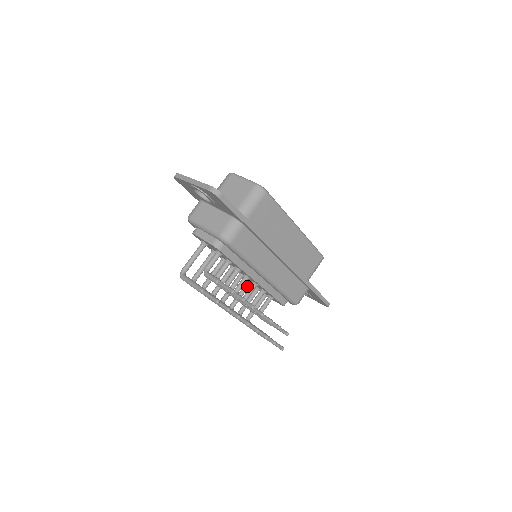
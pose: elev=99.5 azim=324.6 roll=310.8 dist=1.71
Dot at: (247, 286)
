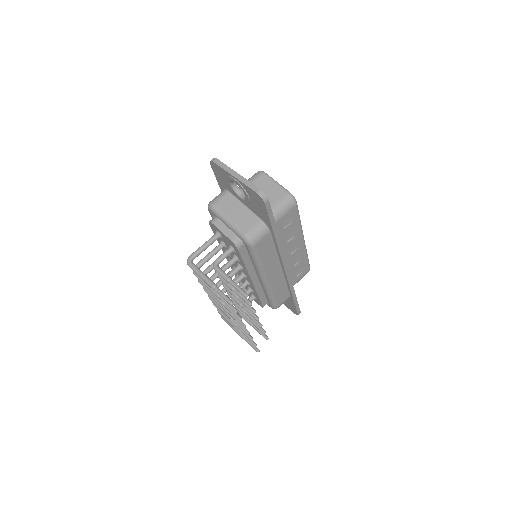
Dot at: occluded
